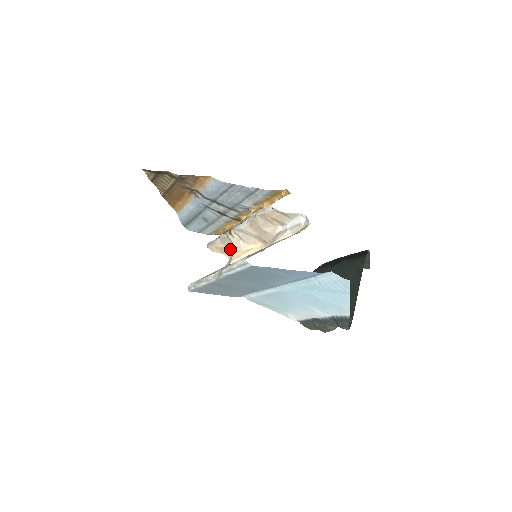
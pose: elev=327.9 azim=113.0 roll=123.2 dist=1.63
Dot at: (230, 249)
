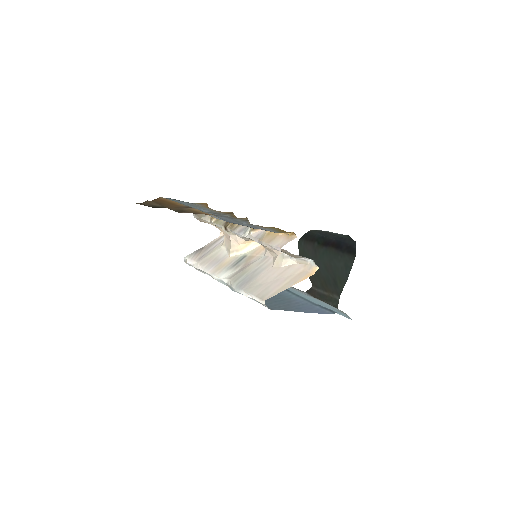
Dot at: (223, 232)
